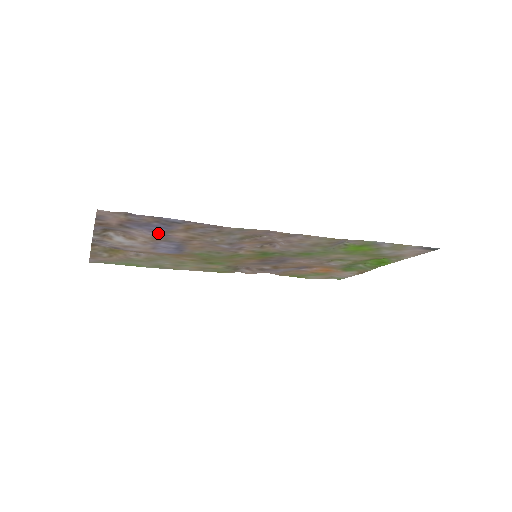
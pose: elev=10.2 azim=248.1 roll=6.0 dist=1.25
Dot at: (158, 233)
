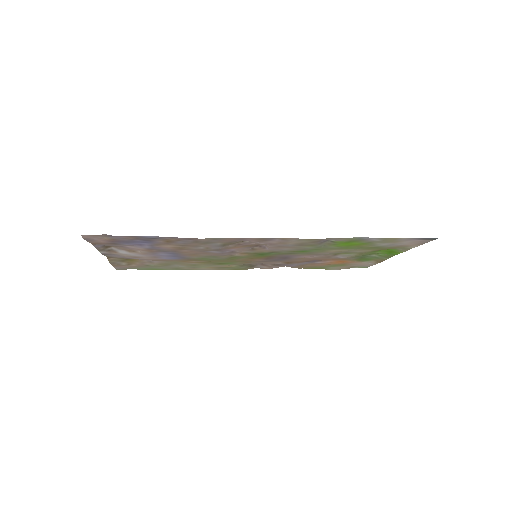
Dot at: (148, 246)
